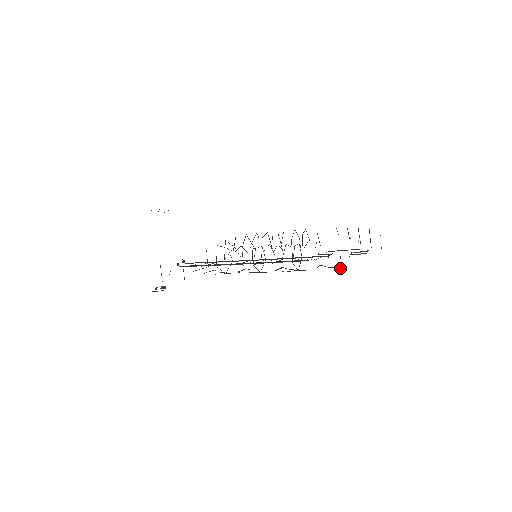
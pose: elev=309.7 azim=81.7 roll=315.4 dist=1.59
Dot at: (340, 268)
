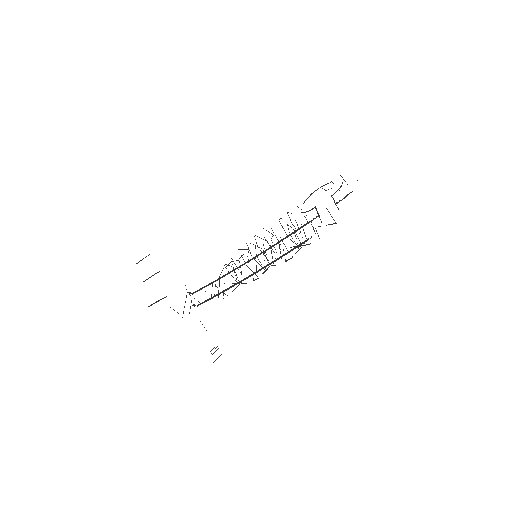
Dot at: occluded
